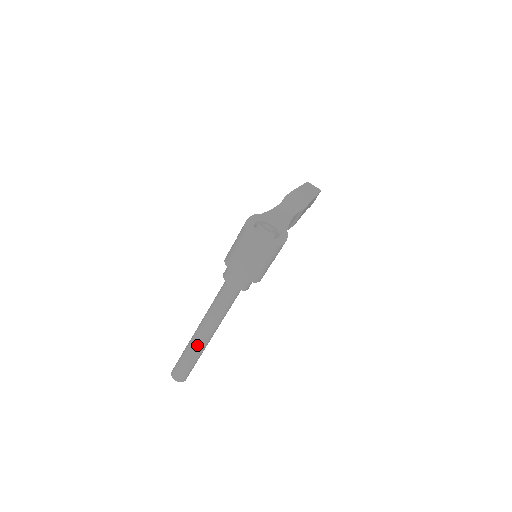
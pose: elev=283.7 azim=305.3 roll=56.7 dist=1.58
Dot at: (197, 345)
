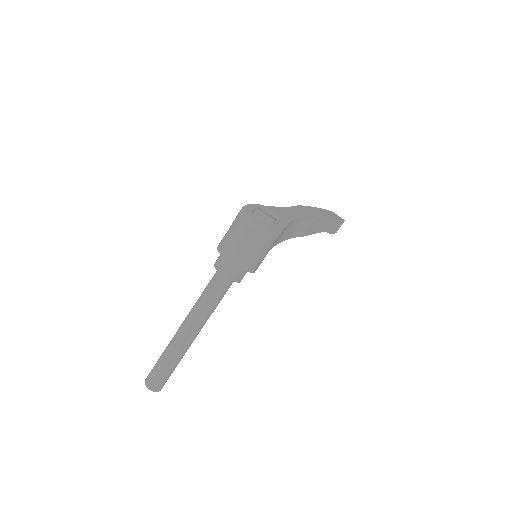
Dot at: (176, 344)
